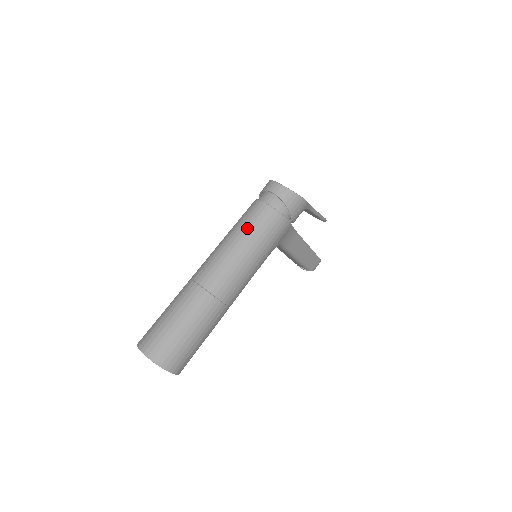
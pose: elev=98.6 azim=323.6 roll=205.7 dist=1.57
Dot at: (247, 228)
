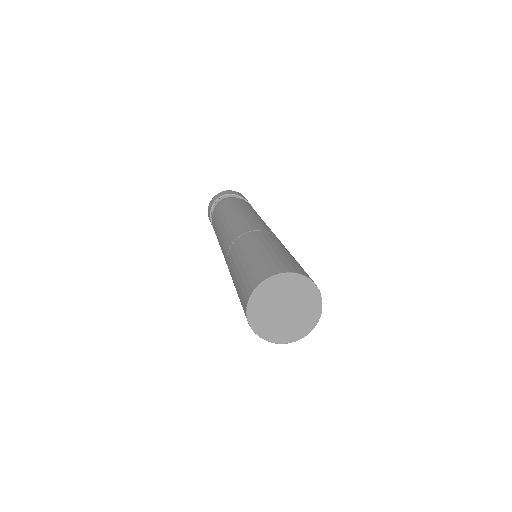
Dot at: (230, 208)
